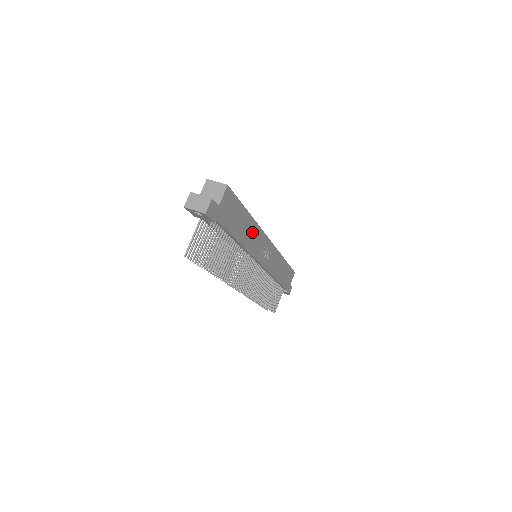
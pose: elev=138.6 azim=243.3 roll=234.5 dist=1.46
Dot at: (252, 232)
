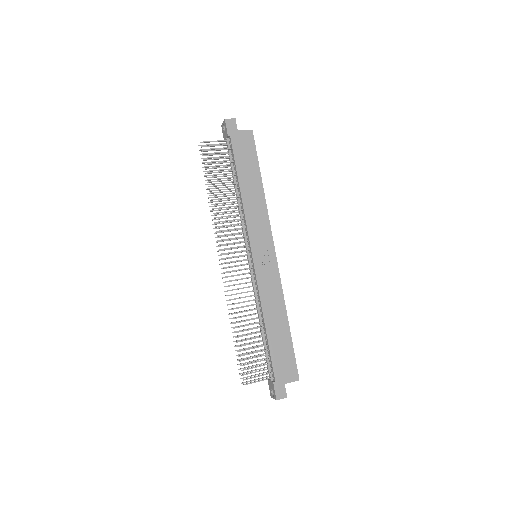
Dot at: (257, 202)
